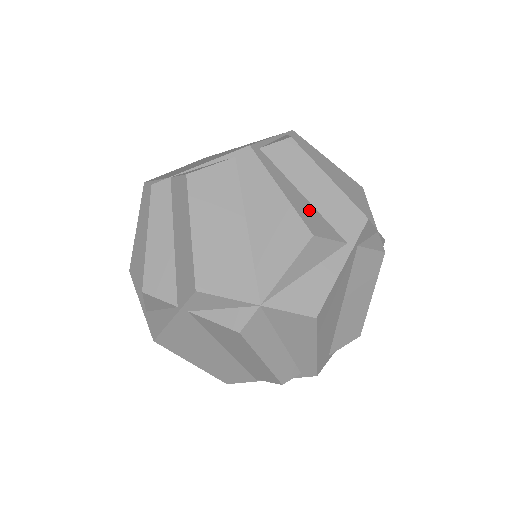
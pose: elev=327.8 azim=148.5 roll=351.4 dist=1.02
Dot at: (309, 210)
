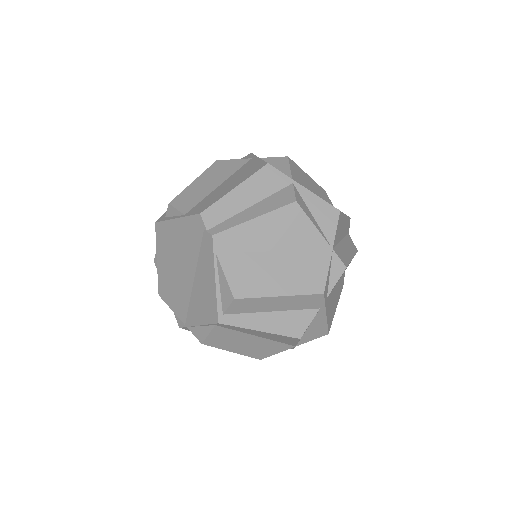
Dot at: (284, 320)
